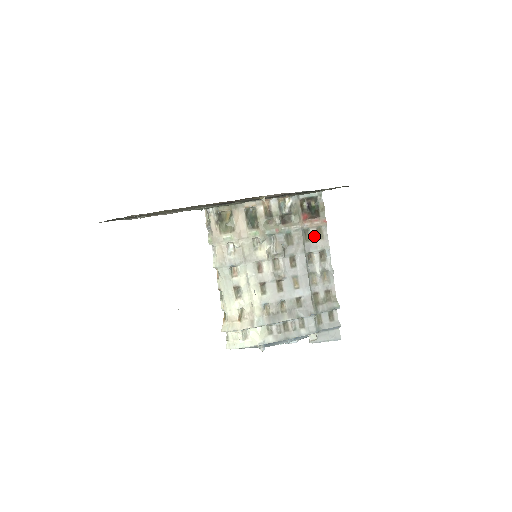
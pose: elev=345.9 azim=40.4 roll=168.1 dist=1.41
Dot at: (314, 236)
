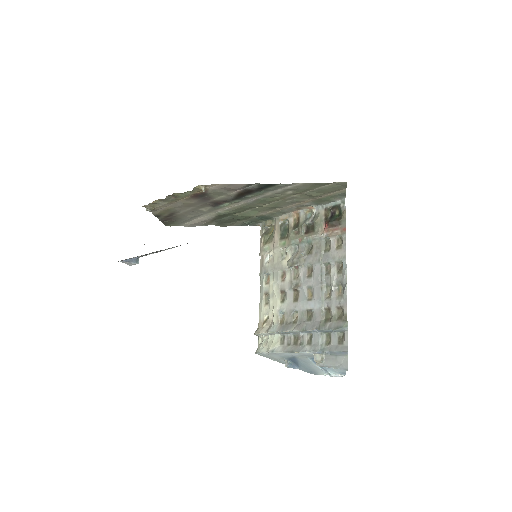
Dot at: (333, 246)
